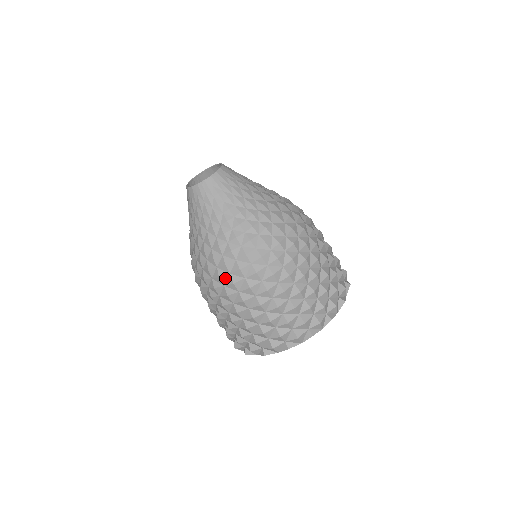
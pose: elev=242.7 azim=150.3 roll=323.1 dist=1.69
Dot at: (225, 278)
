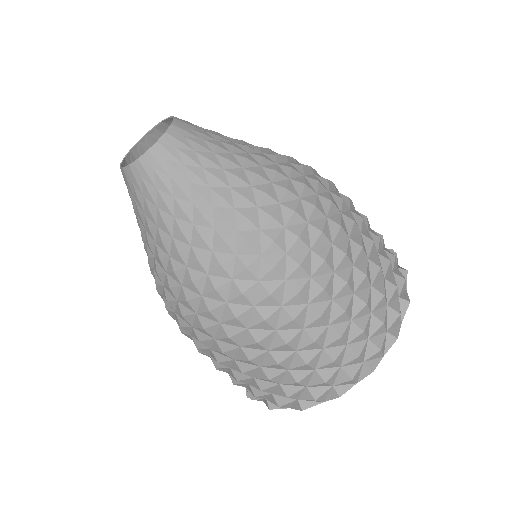
Dot at: (191, 318)
